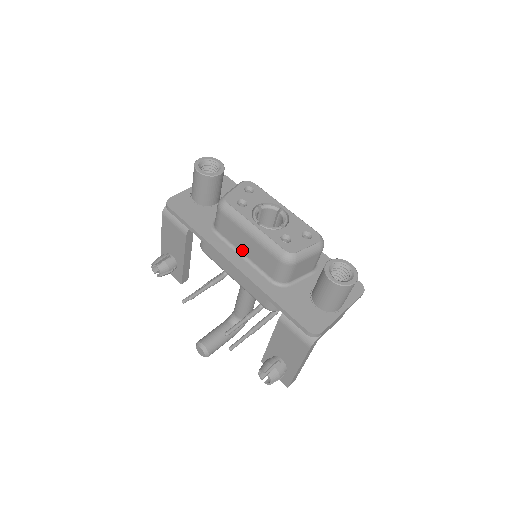
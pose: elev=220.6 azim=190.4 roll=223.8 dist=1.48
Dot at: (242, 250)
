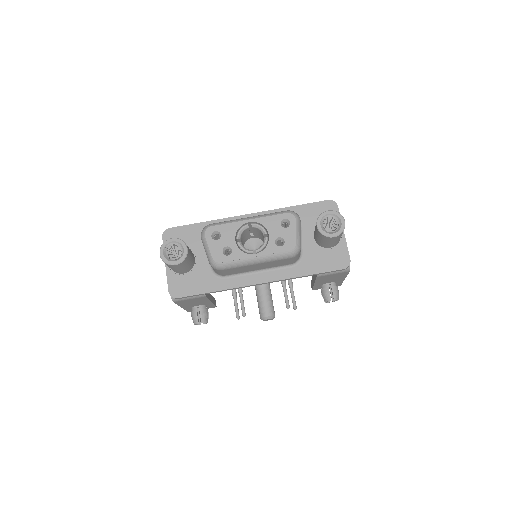
Dot at: (255, 270)
